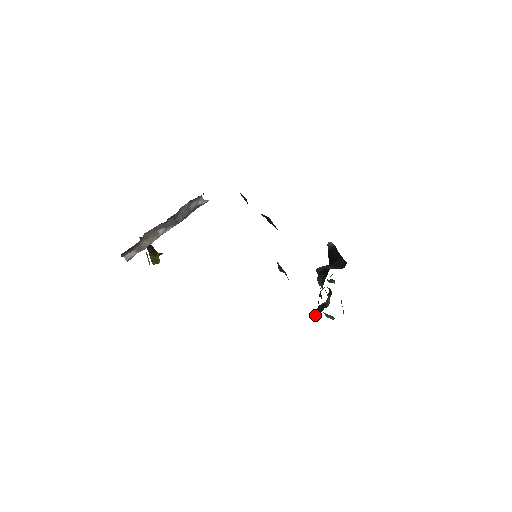
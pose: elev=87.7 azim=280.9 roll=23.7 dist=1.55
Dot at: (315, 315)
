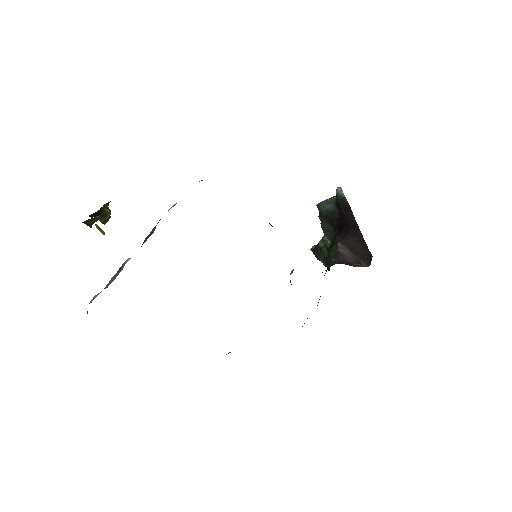
Dot at: (317, 256)
